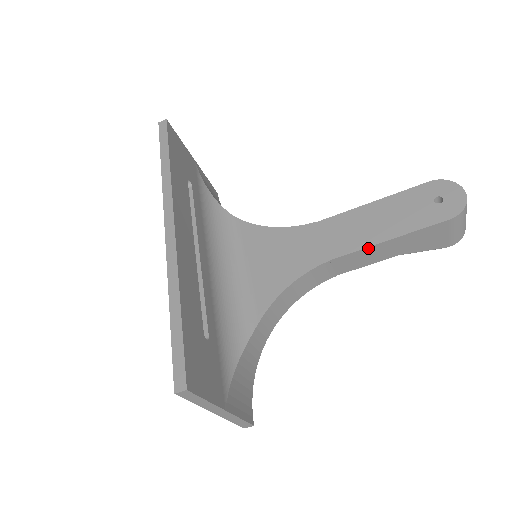
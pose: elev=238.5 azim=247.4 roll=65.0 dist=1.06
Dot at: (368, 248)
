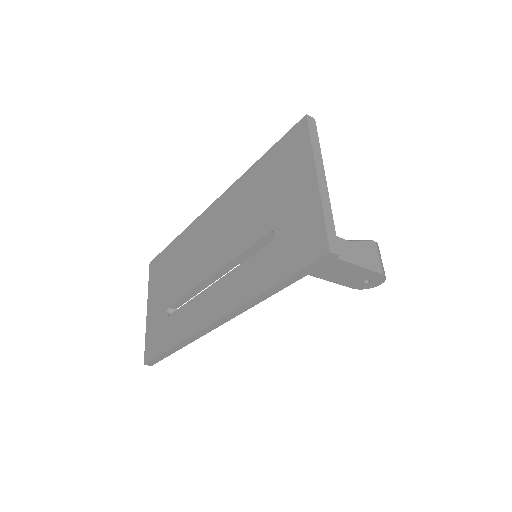
Dot at: (311, 274)
